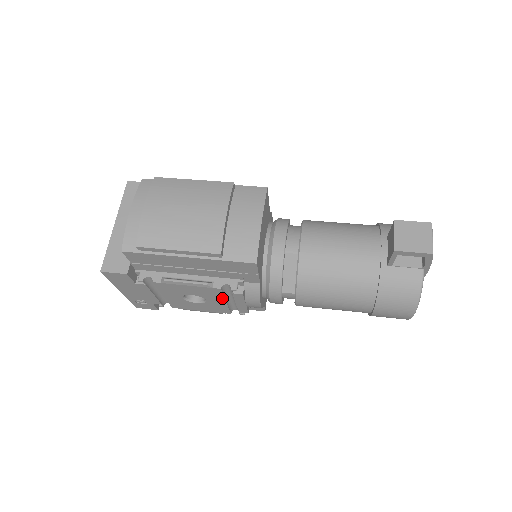
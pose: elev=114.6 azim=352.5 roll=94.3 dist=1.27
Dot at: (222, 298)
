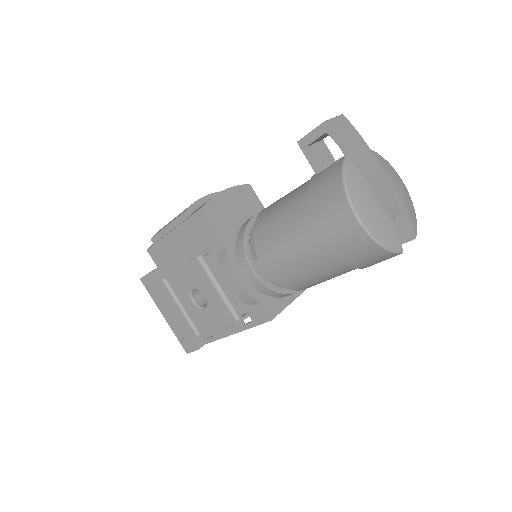
Dot at: (209, 281)
